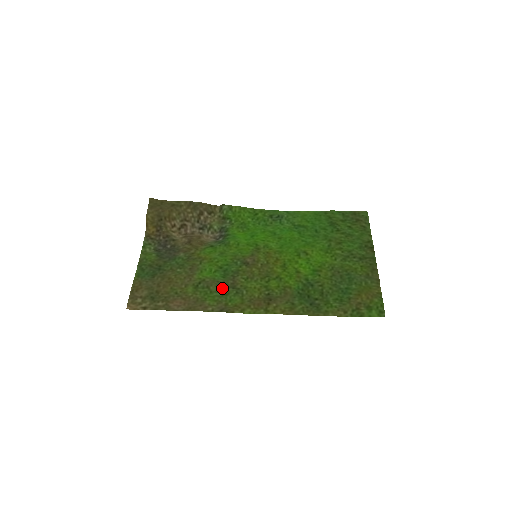
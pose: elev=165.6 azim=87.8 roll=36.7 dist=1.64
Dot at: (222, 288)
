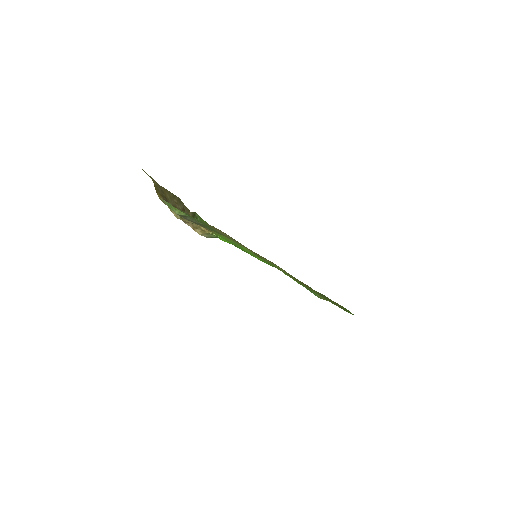
Dot at: (268, 263)
